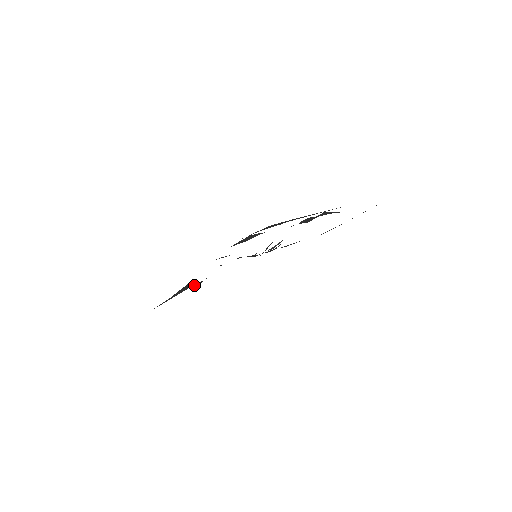
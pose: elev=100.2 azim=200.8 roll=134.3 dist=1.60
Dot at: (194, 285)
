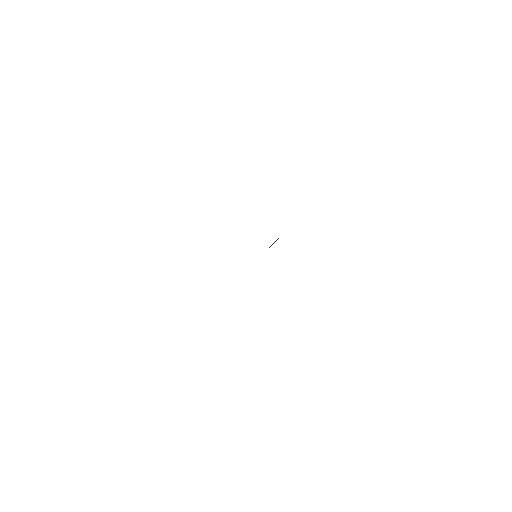
Dot at: occluded
